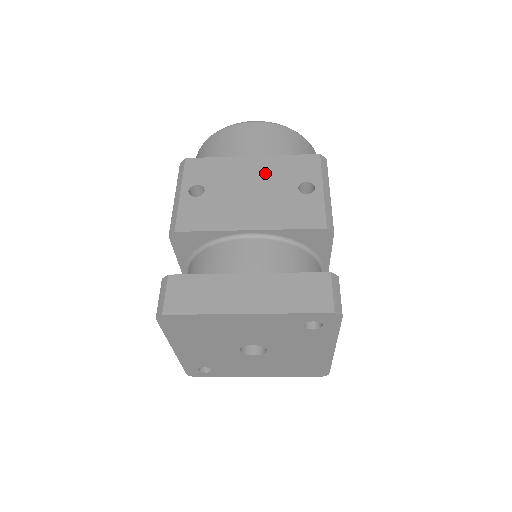
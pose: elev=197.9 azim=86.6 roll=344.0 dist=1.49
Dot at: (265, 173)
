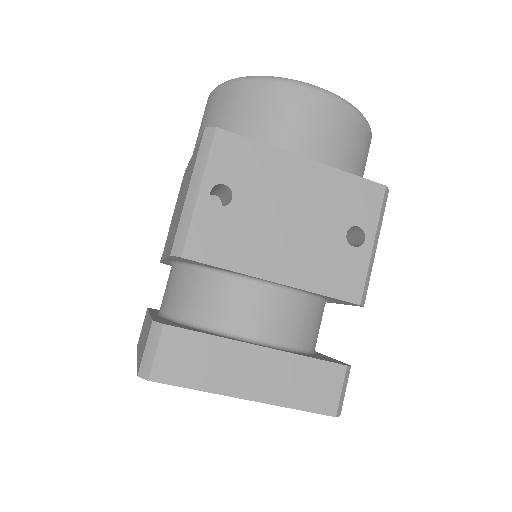
Dot at: (314, 195)
